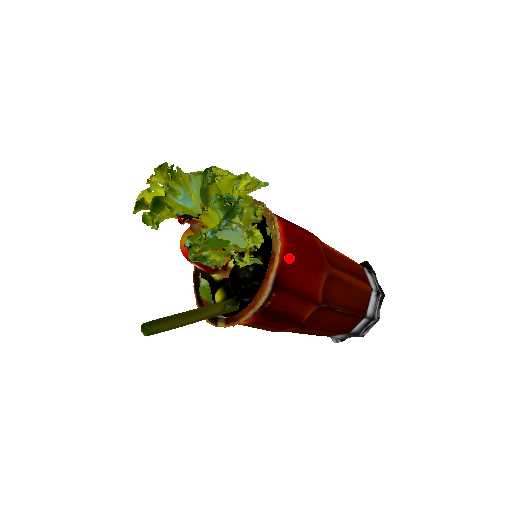
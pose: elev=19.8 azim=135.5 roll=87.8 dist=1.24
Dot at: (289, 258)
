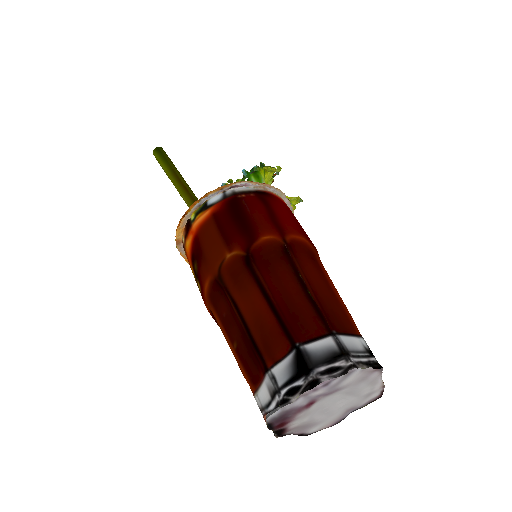
Dot at: (284, 205)
